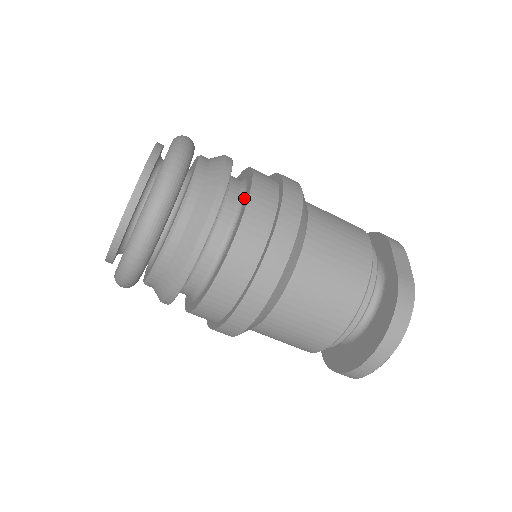
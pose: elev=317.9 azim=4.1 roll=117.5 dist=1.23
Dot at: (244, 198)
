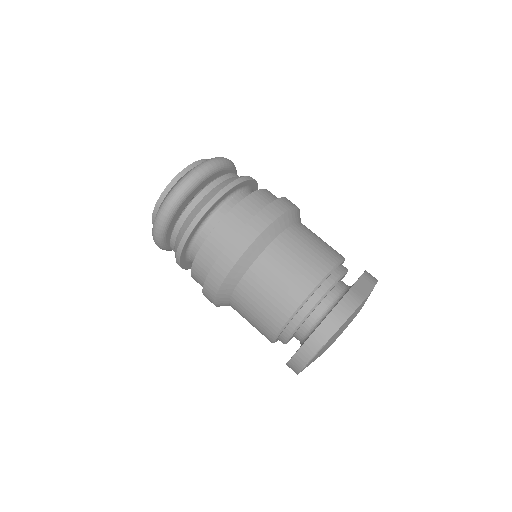
Dot at: occluded
